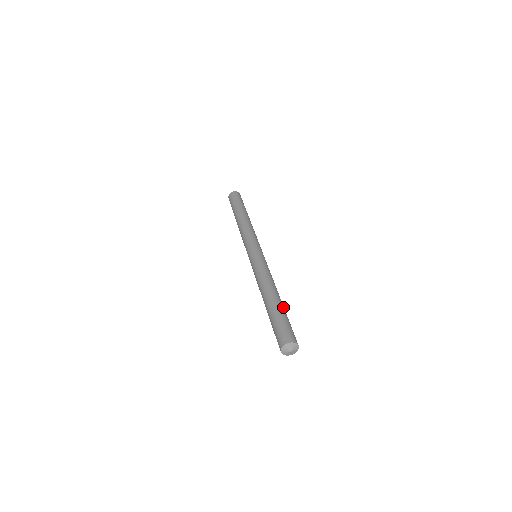
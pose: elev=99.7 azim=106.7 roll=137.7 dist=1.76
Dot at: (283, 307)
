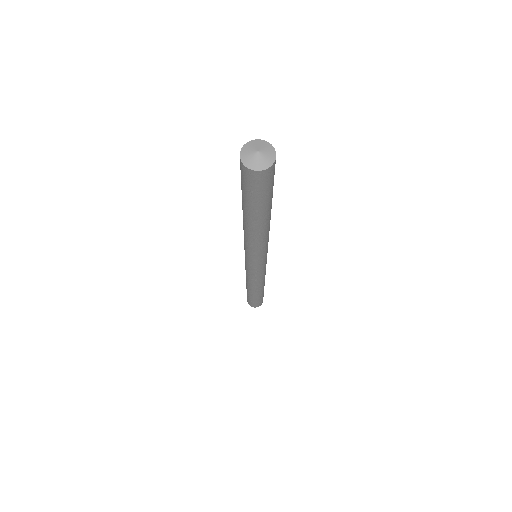
Dot at: occluded
